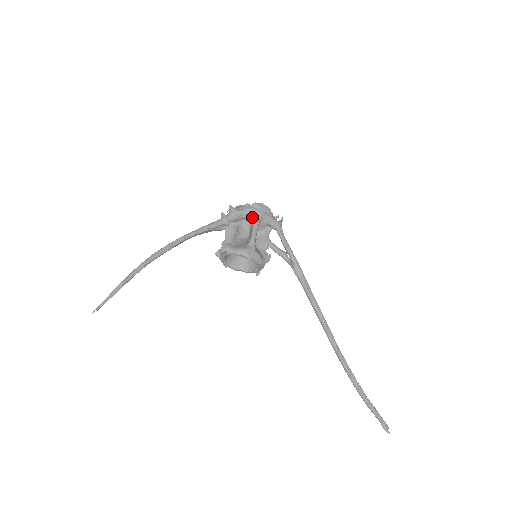
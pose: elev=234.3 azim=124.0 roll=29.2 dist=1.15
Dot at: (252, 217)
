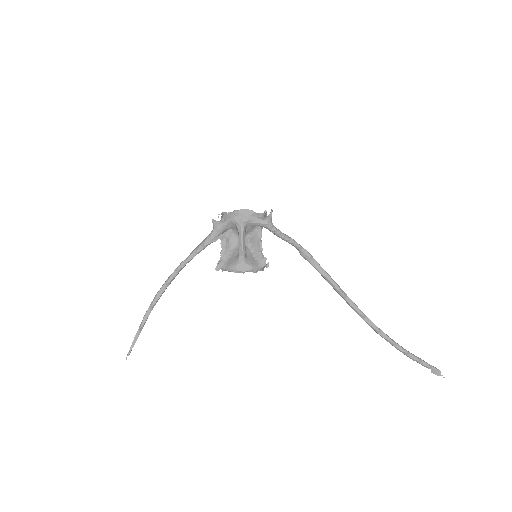
Dot at: (236, 226)
